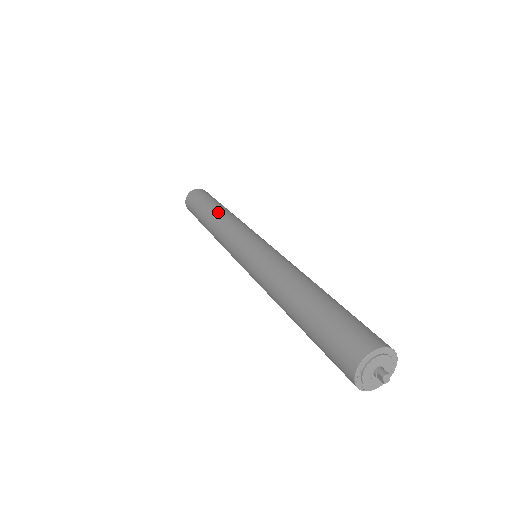
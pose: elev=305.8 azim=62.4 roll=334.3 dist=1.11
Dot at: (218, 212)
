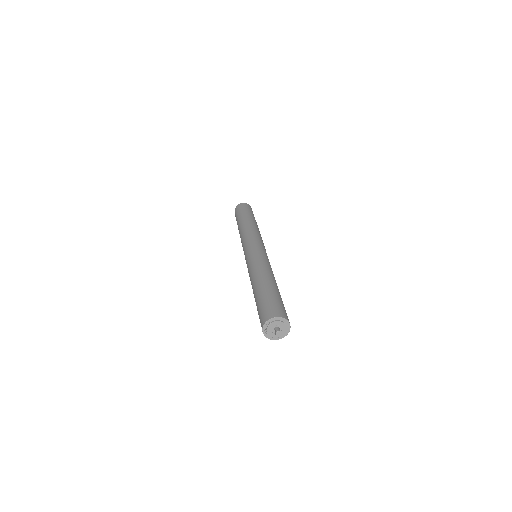
Dot at: (249, 222)
